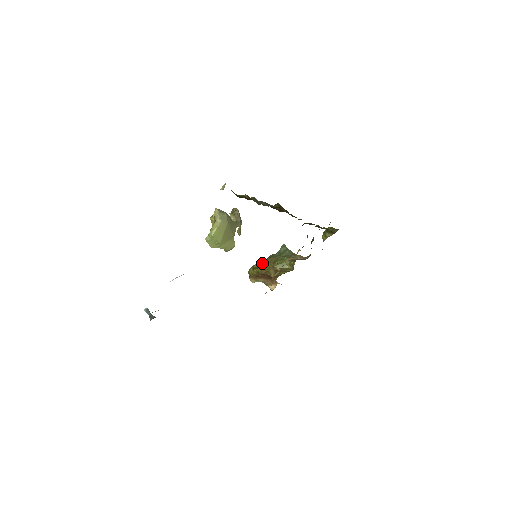
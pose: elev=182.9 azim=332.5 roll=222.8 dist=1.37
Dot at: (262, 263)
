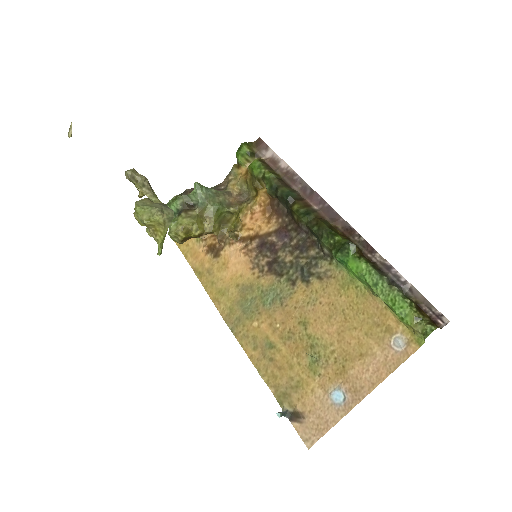
Dot at: (193, 223)
